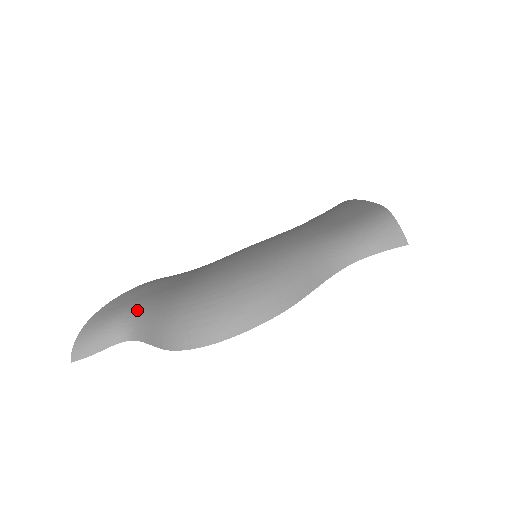
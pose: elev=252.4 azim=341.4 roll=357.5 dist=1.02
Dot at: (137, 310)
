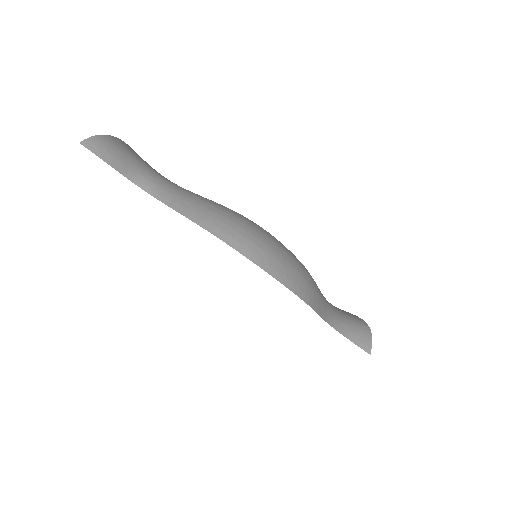
Dot at: (168, 180)
